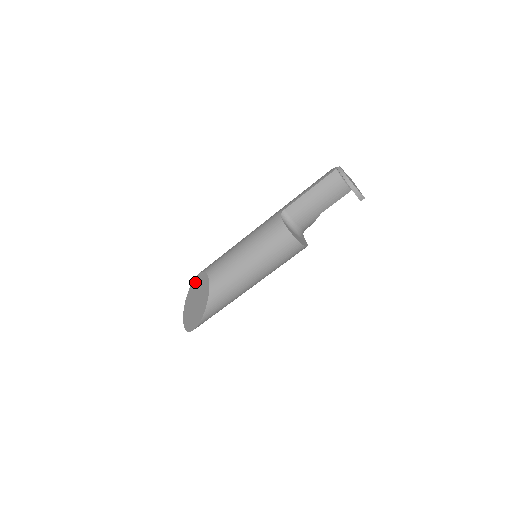
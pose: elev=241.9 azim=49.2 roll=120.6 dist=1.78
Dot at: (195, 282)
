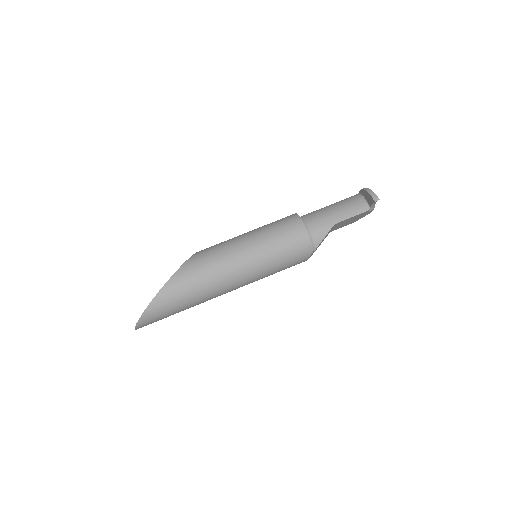
Dot at: occluded
